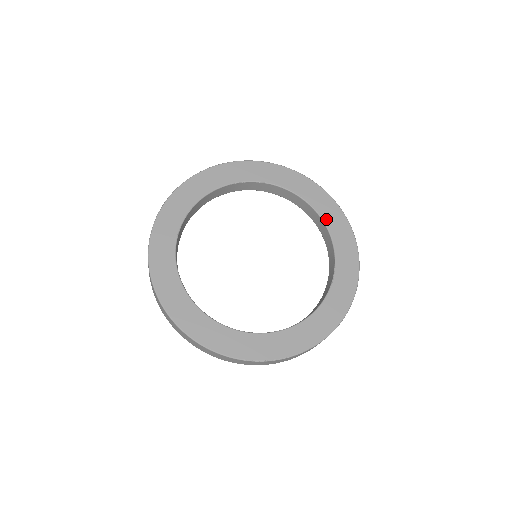
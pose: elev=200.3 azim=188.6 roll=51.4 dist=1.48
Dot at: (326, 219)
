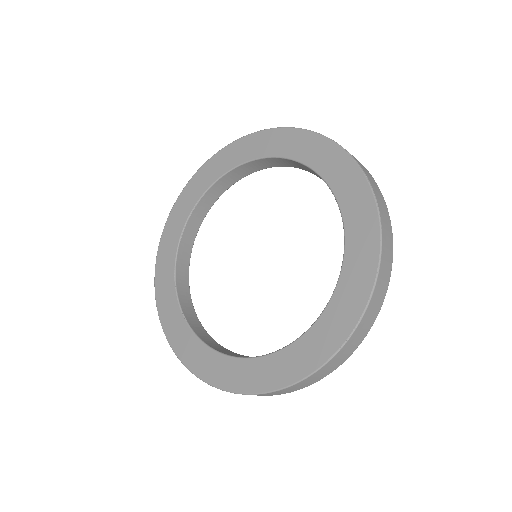
Dot at: (272, 153)
